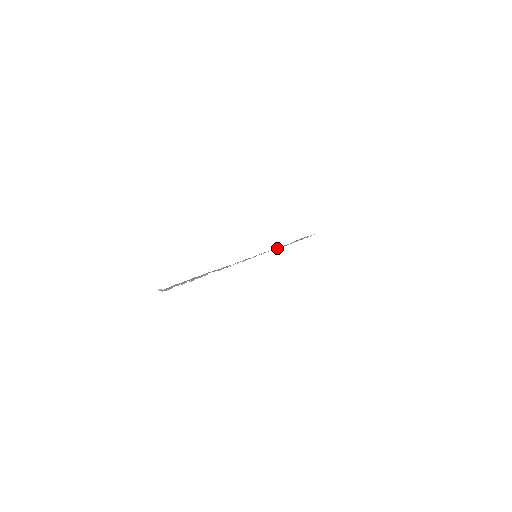
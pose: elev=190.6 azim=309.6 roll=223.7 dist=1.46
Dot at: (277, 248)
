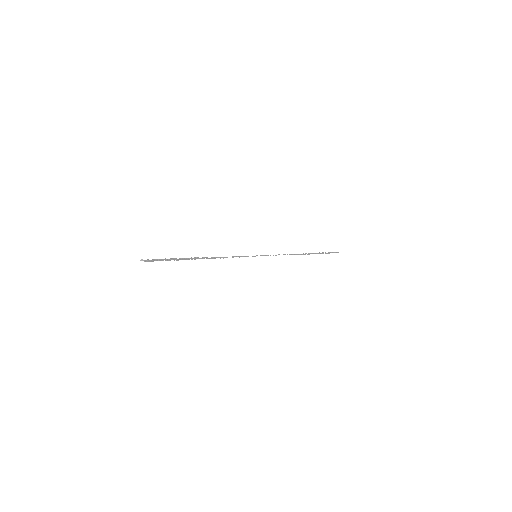
Dot at: occluded
